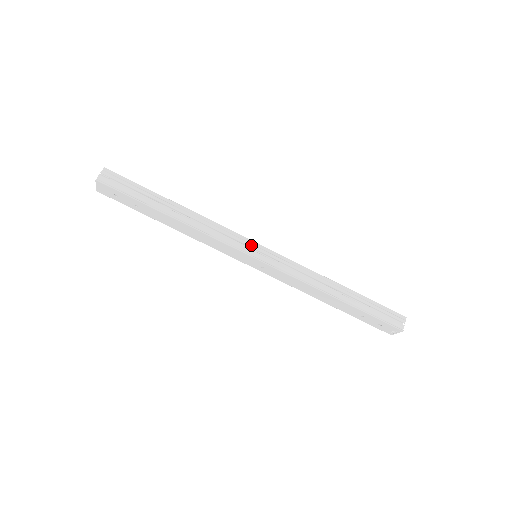
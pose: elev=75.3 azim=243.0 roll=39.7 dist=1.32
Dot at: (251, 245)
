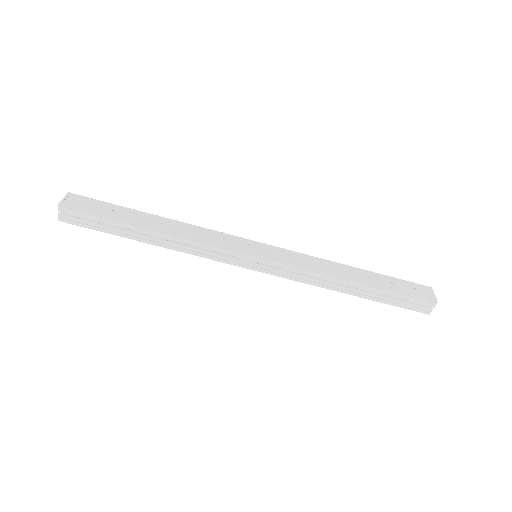
Dot at: (245, 258)
